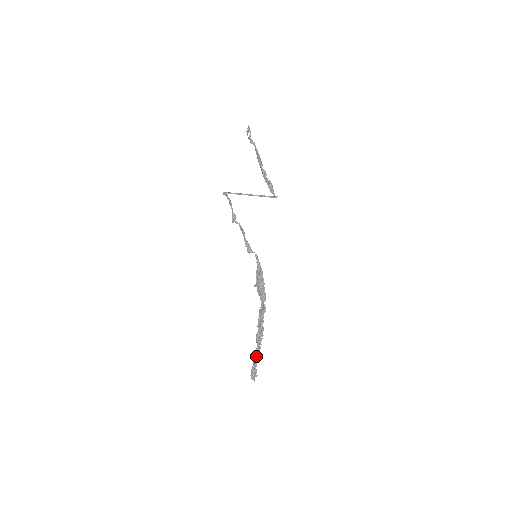
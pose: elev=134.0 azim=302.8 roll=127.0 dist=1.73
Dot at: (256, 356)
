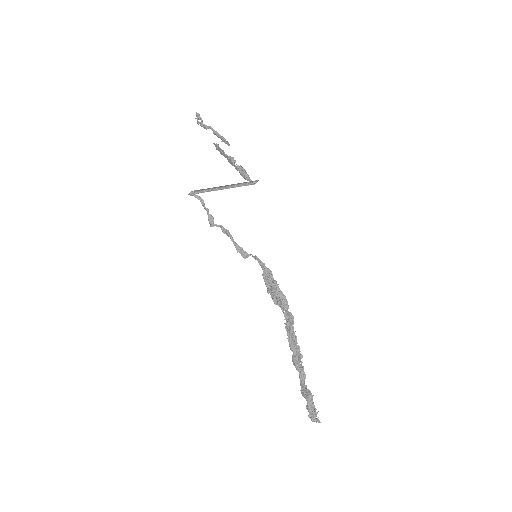
Dot at: (303, 388)
